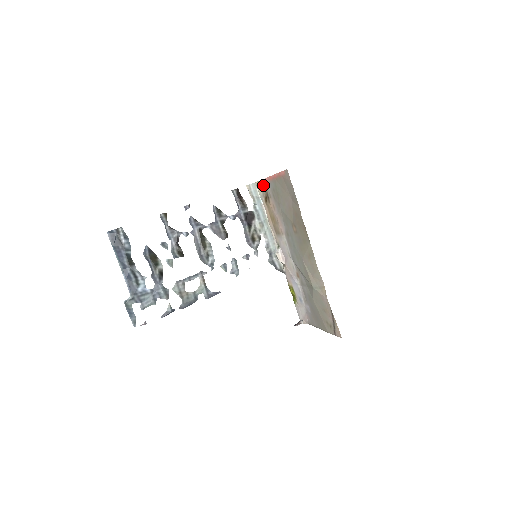
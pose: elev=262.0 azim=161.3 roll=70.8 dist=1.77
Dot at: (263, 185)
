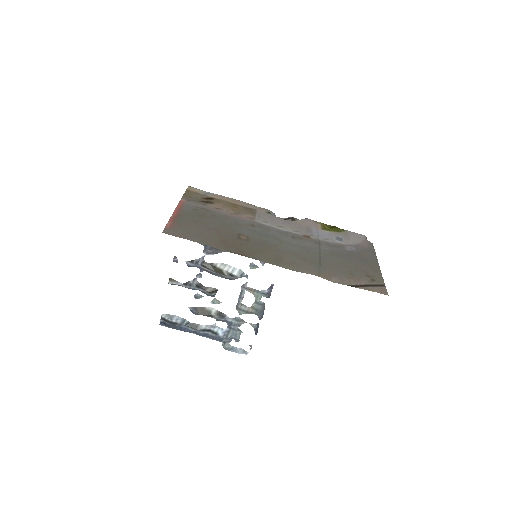
Dot at: (190, 196)
